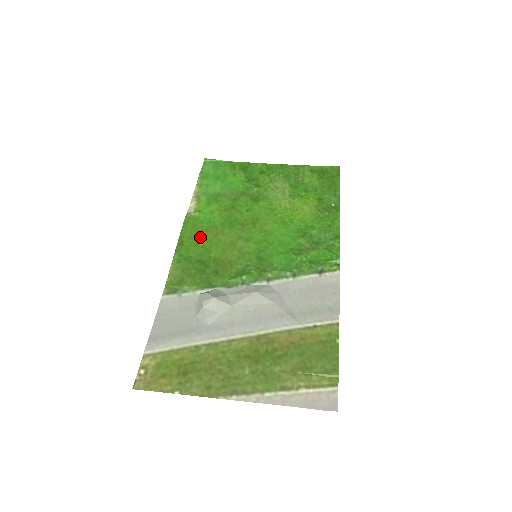
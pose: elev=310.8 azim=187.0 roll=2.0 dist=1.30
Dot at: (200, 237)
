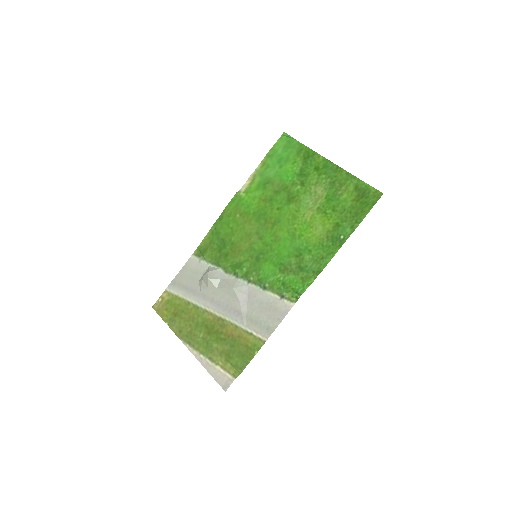
Dot at: (234, 219)
